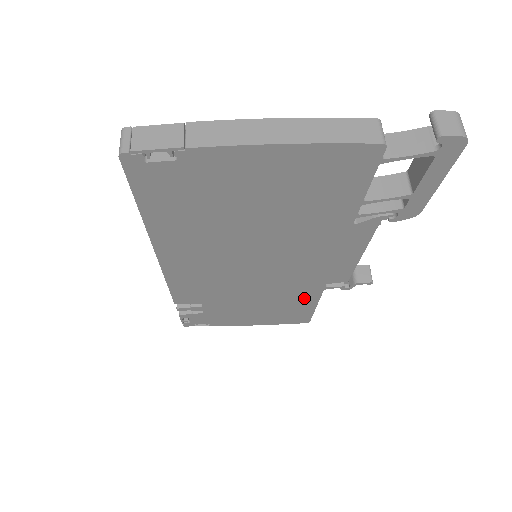
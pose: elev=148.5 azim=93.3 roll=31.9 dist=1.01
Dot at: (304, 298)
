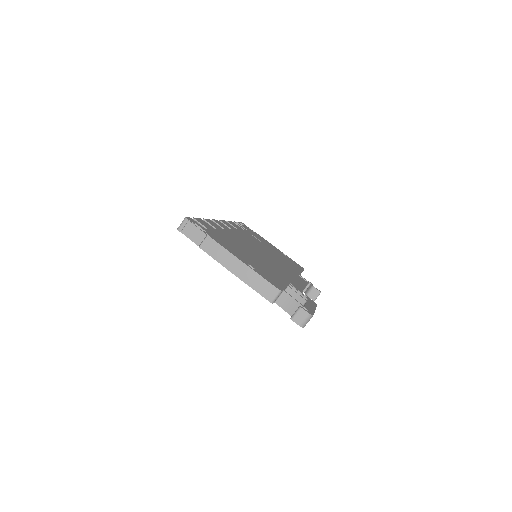
Dot at: occluded
